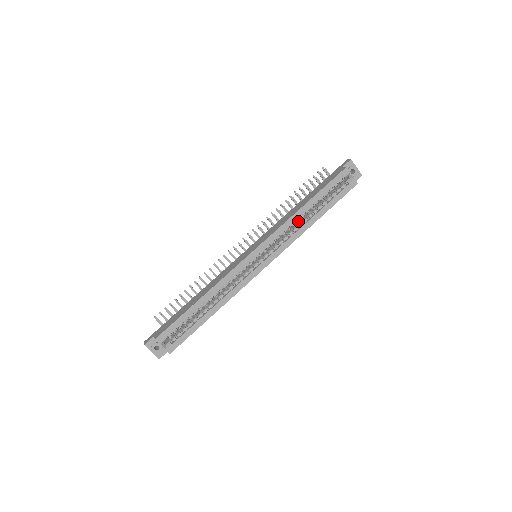
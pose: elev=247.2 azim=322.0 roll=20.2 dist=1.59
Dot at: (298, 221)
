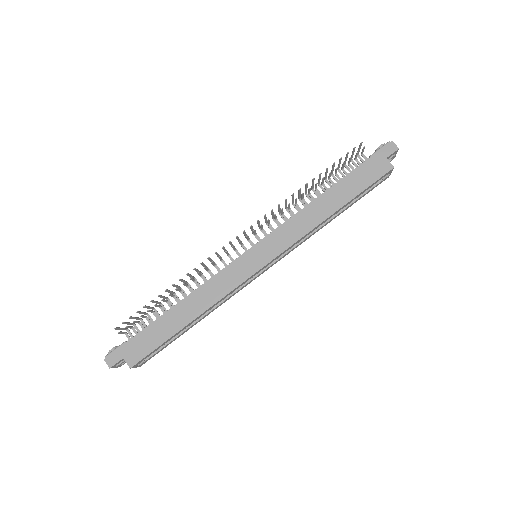
Dot at: occluded
